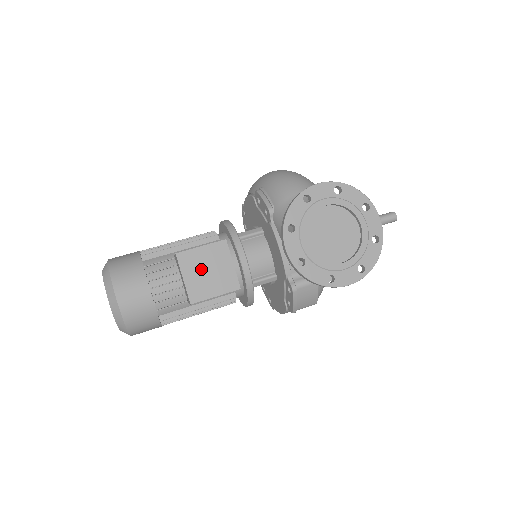
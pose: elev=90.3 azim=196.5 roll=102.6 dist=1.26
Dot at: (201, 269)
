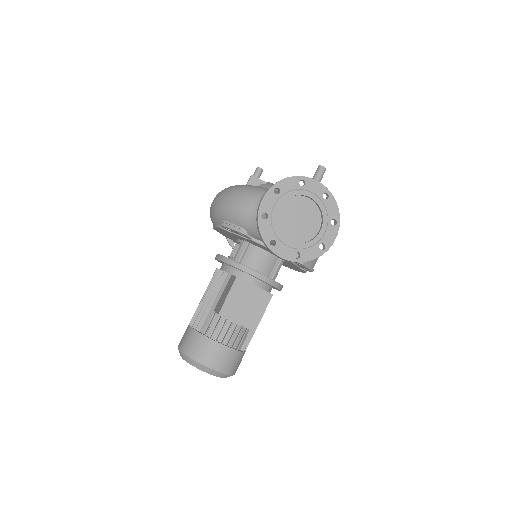
Dot at: (241, 308)
